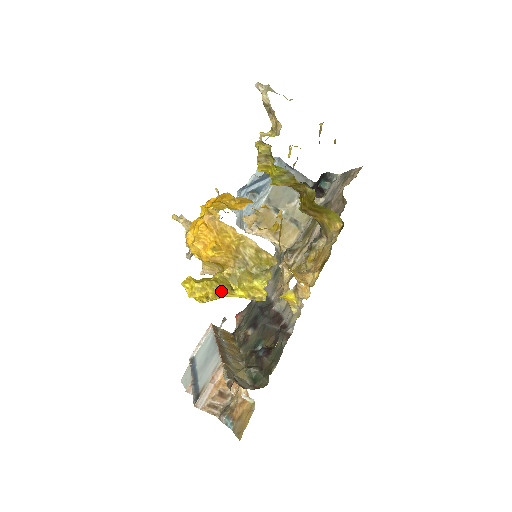
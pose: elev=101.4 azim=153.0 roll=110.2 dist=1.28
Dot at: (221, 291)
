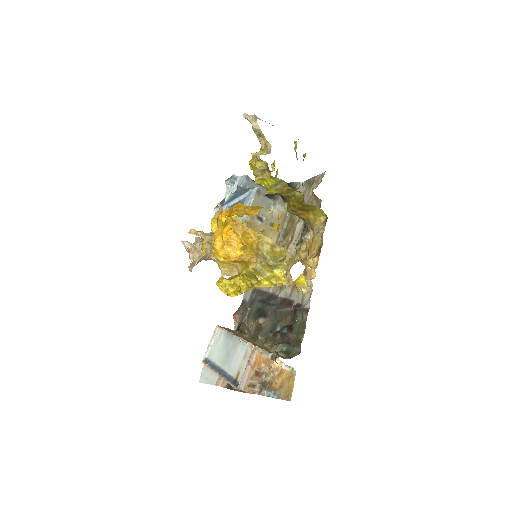
Dot at: (251, 283)
